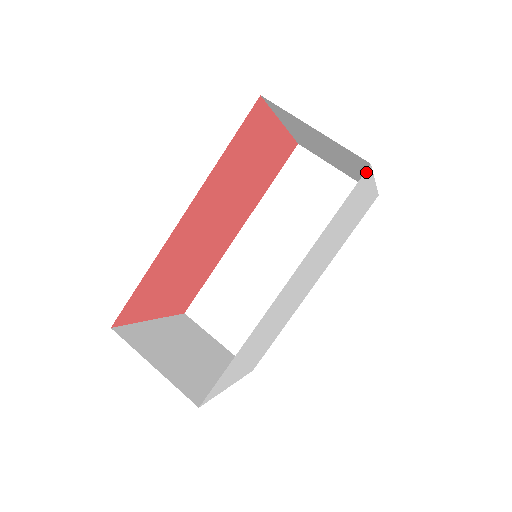
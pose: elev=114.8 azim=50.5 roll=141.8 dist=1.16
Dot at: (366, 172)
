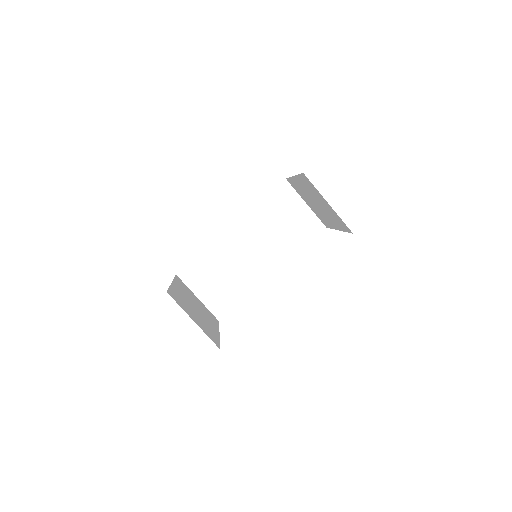
Dot at: occluded
